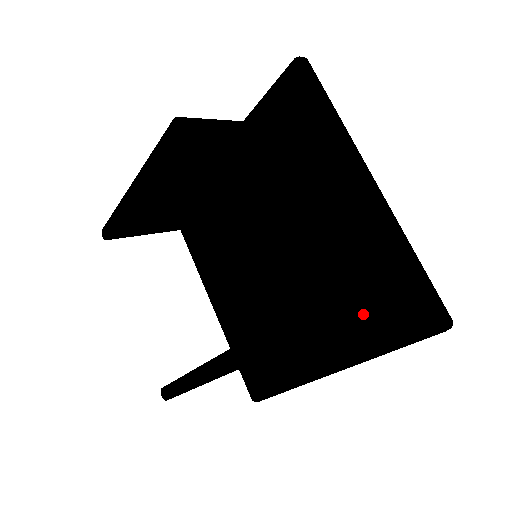
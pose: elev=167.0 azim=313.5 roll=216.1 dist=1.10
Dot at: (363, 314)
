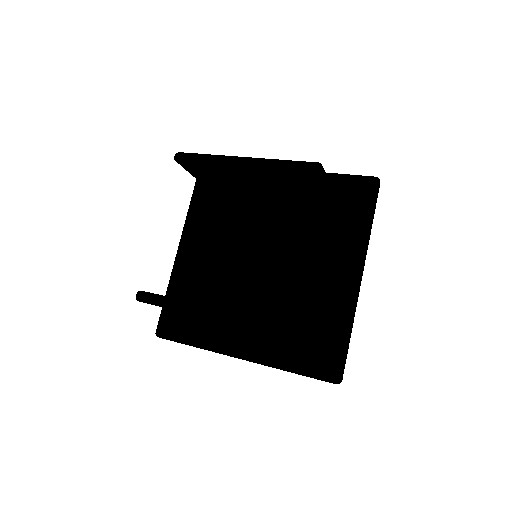
Dot at: (295, 342)
